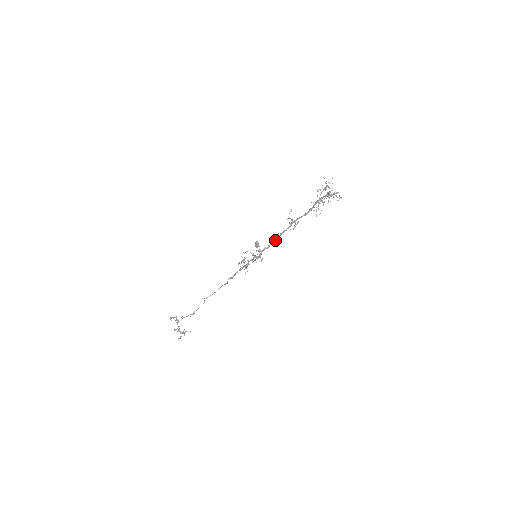
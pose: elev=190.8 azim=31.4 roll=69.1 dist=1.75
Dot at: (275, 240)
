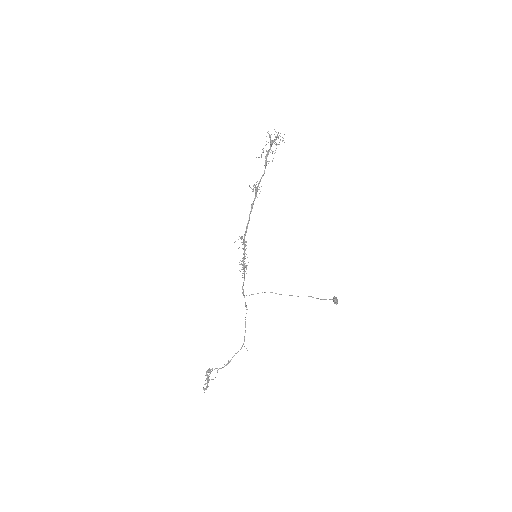
Dot at: (249, 217)
